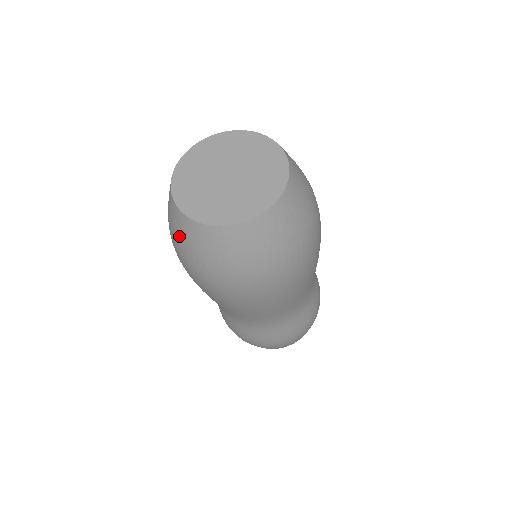
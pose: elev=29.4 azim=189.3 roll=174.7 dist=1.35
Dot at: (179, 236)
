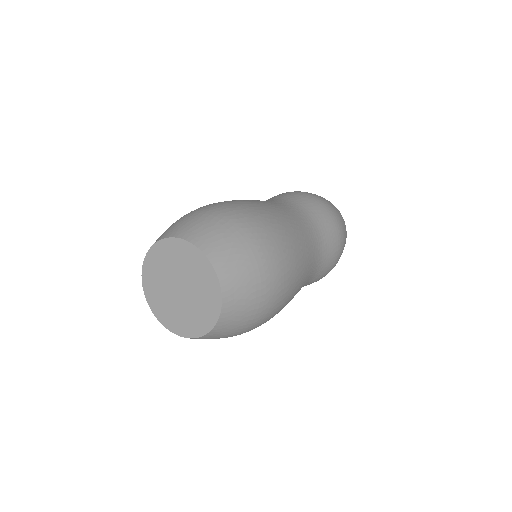
Dot at: occluded
